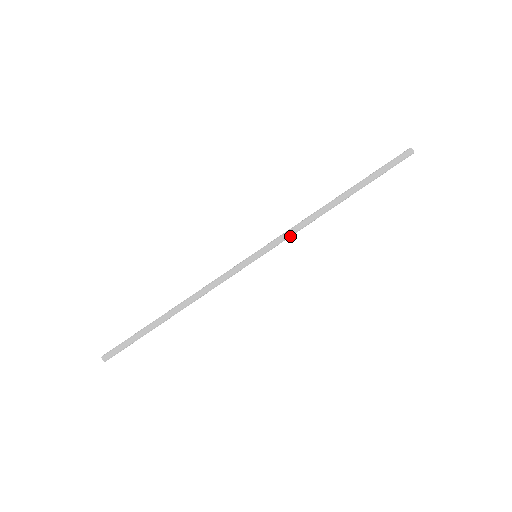
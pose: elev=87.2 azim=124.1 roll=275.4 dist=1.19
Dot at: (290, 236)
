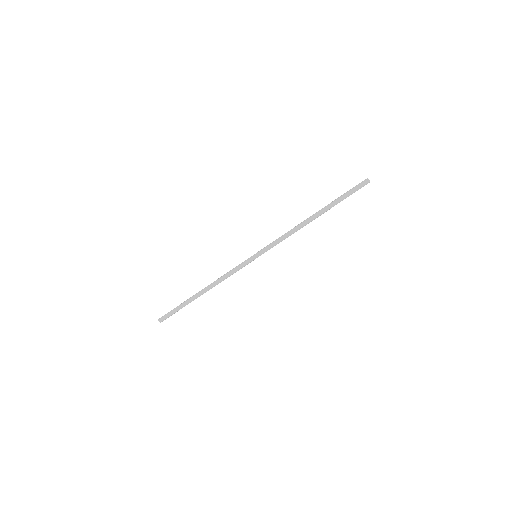
Dot at: occluded
